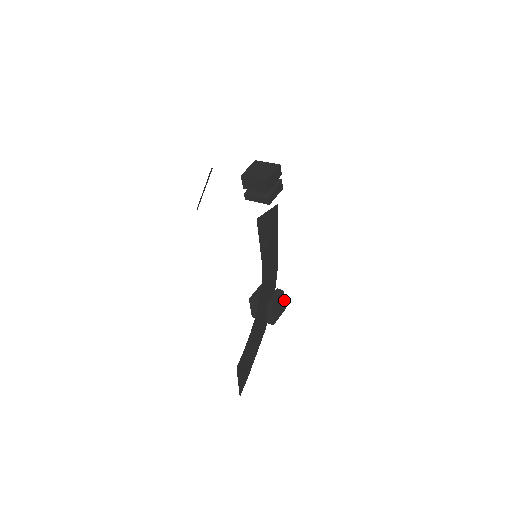
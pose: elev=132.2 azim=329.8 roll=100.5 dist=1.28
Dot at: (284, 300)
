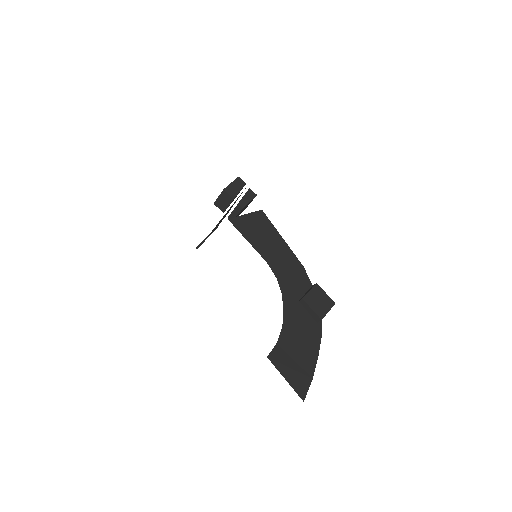
Dot at: (325, 293)
